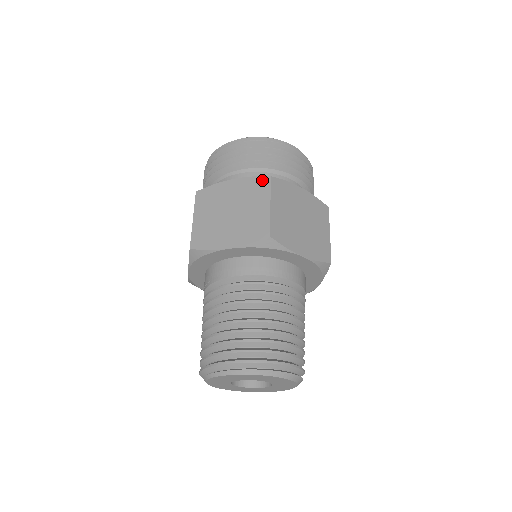
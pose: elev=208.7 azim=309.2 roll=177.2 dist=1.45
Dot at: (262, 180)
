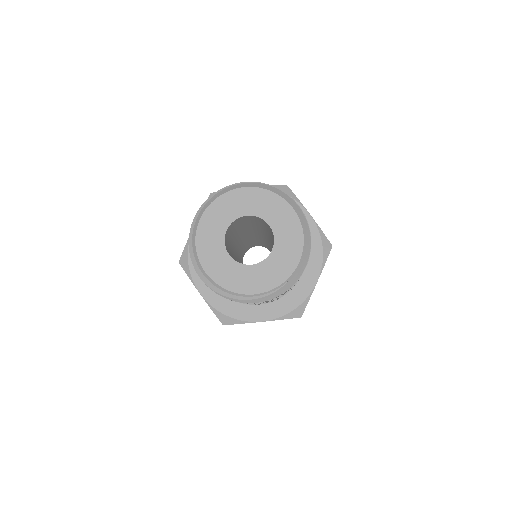
Dot at: occluded
